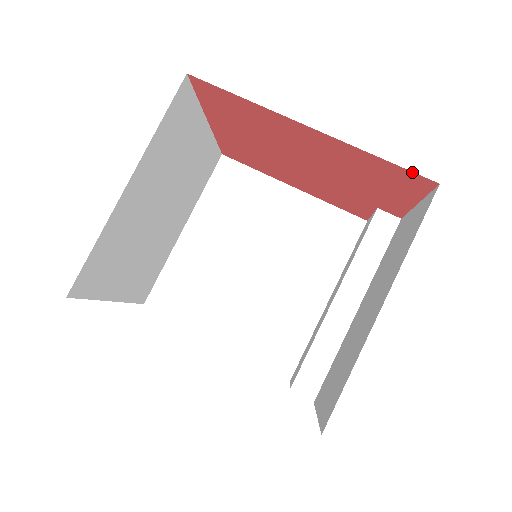
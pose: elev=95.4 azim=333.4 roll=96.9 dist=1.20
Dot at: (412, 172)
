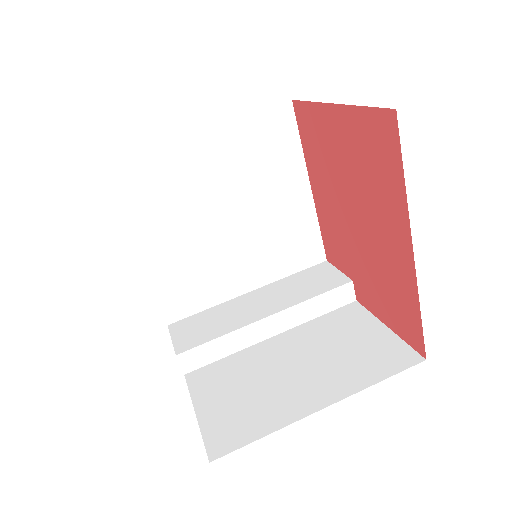
Dot at: (423, 339)
